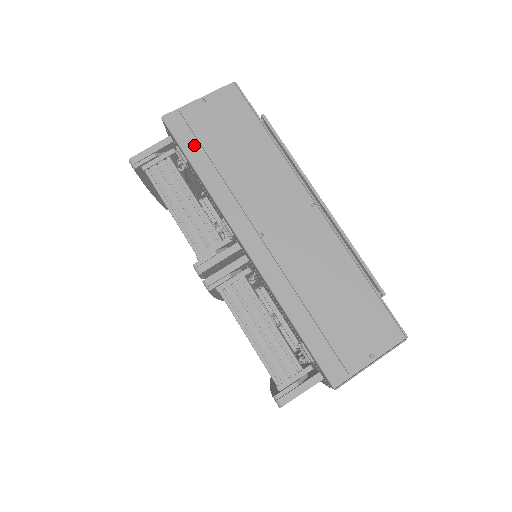
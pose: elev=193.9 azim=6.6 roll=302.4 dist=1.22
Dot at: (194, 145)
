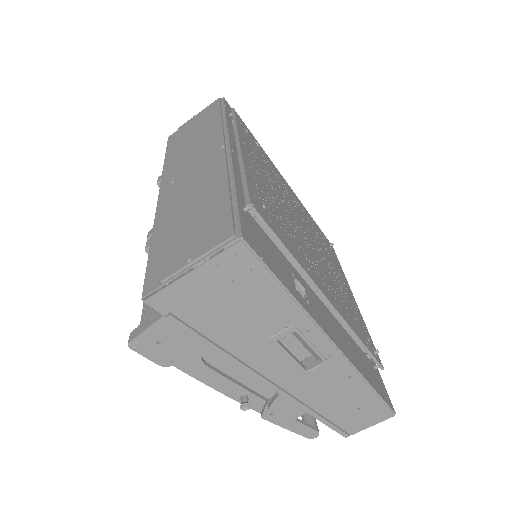
Dot at: (174, 144)
